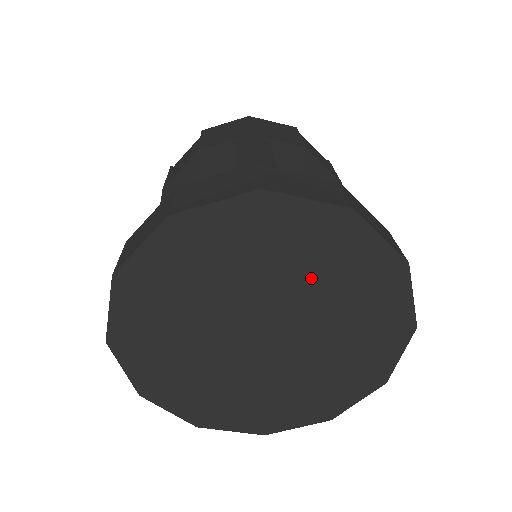
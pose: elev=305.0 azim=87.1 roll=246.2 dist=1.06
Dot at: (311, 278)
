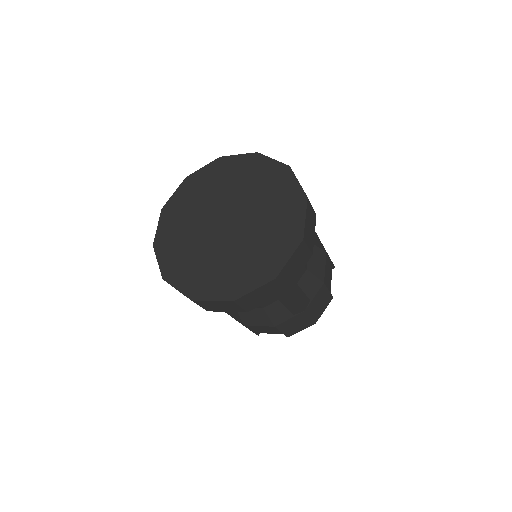
Dot at: (267, 213)
